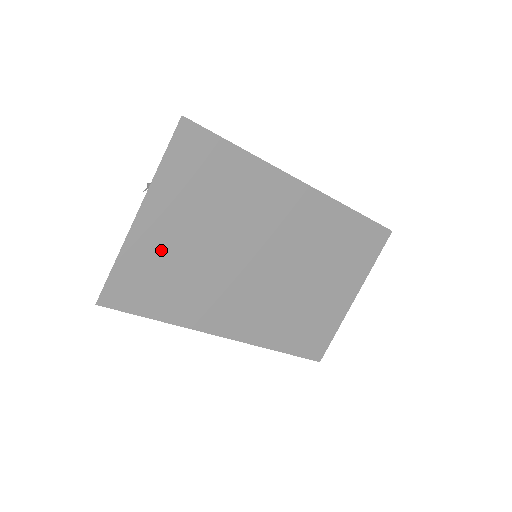
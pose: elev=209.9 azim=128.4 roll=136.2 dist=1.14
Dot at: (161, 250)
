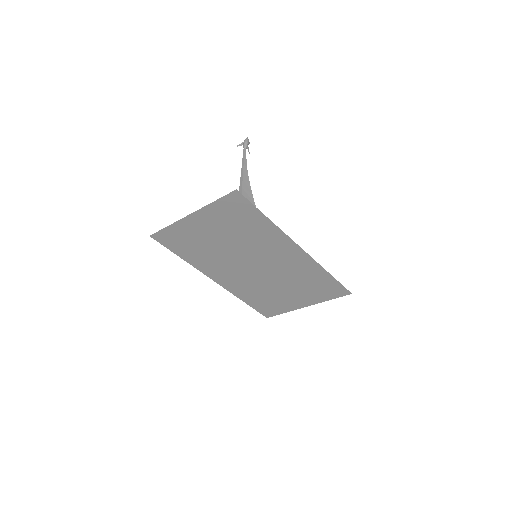
Dot at: (195, 233)
